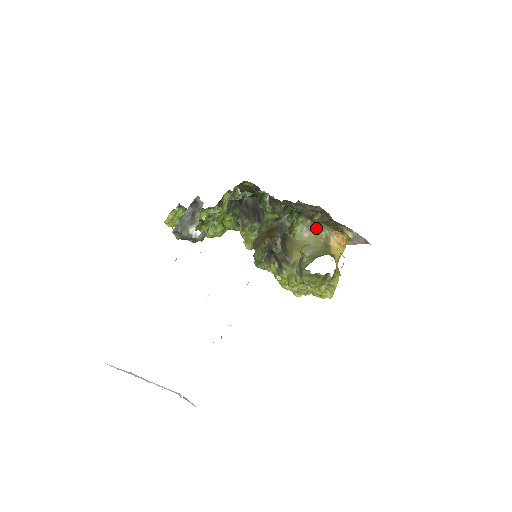
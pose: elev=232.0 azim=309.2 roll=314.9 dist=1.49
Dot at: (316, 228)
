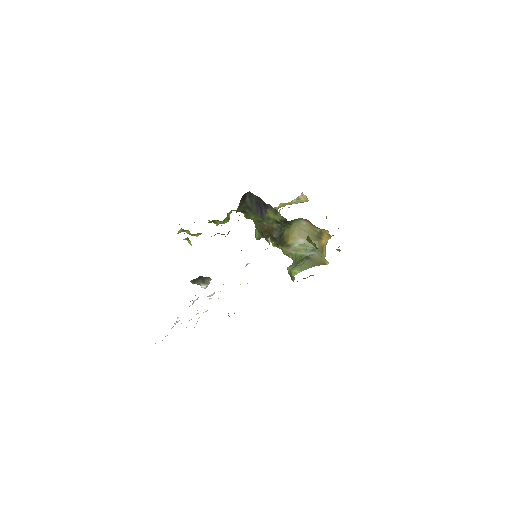
Dot at: (313, 225)
